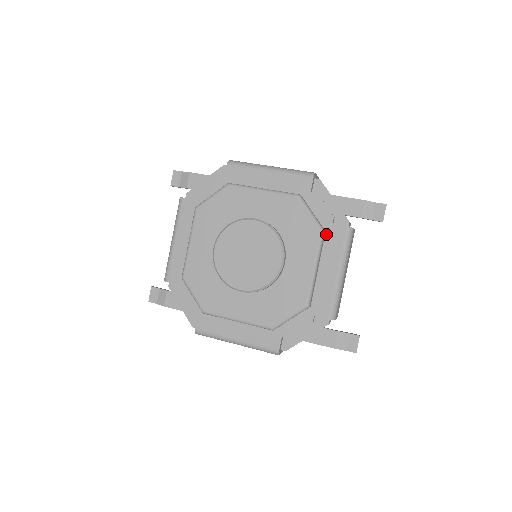
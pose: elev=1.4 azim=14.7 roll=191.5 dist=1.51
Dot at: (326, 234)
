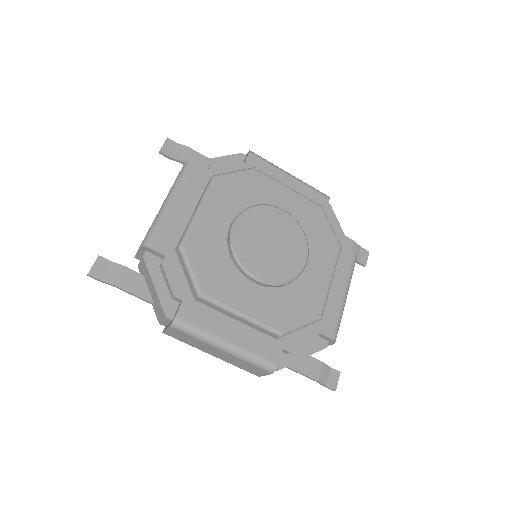
Dot at: occluded
